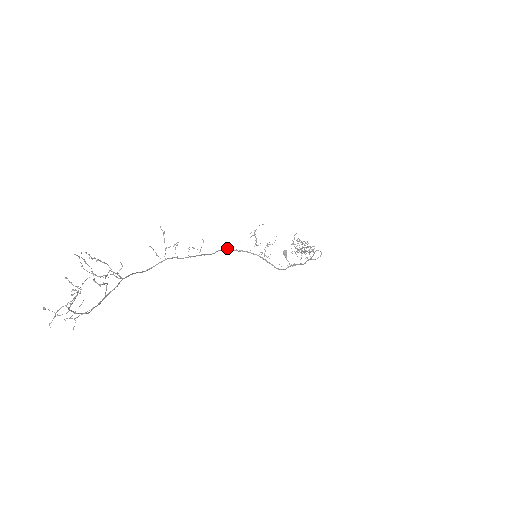
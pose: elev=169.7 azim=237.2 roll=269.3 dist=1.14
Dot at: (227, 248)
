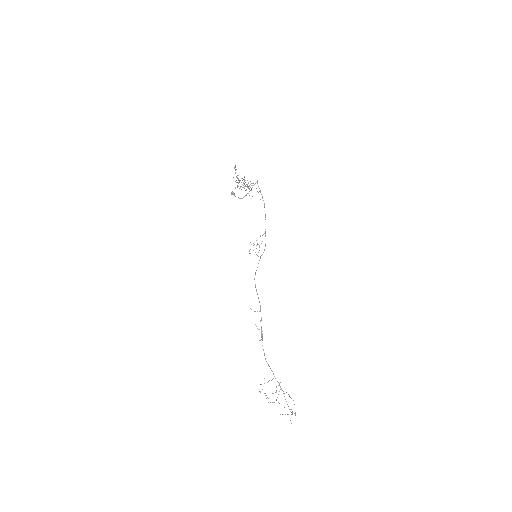
Dot at: occluded
